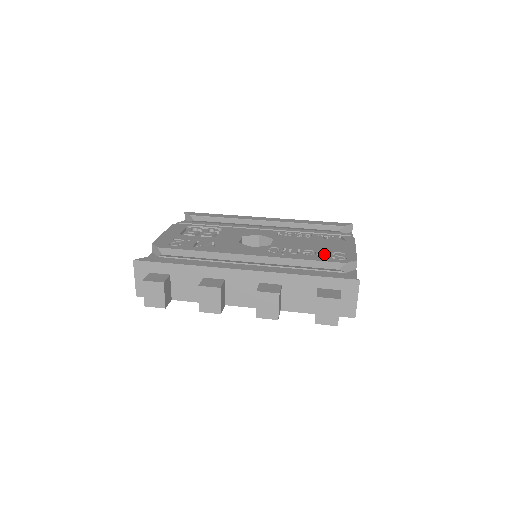
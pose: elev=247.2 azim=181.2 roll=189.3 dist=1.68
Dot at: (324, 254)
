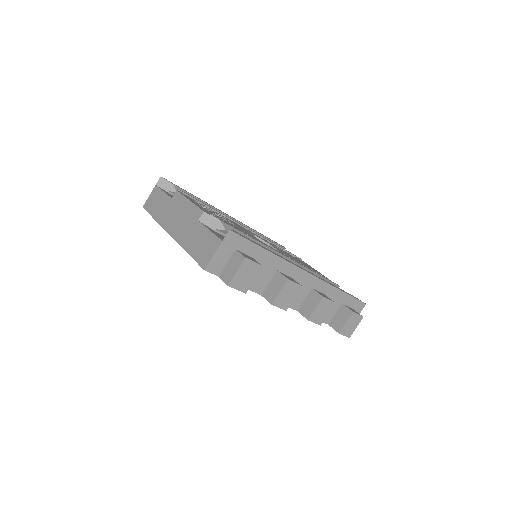
Dot at: occluded
